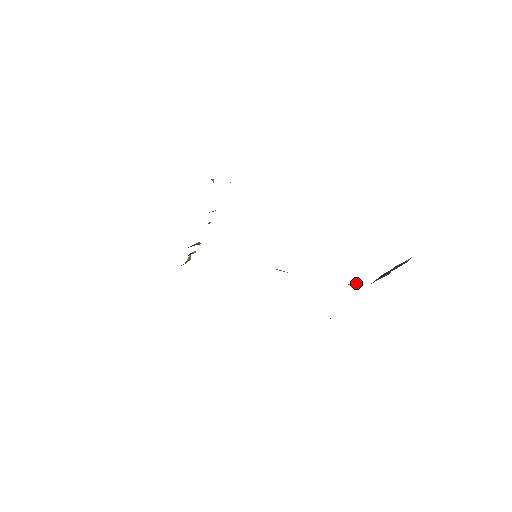
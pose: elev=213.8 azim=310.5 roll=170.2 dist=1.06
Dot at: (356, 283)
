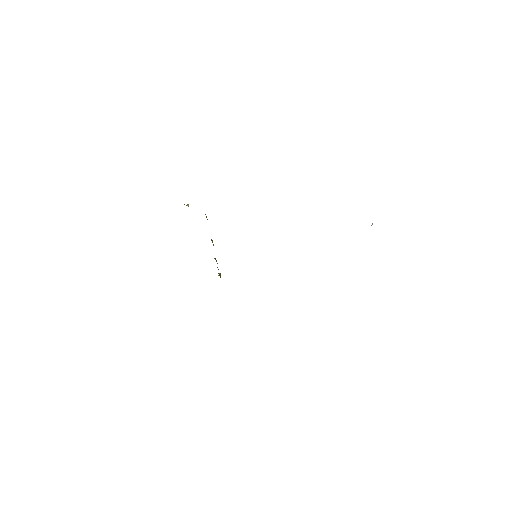
Dot at: occluded
